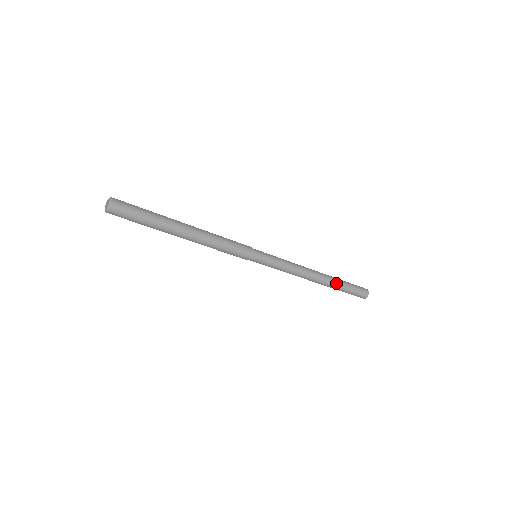
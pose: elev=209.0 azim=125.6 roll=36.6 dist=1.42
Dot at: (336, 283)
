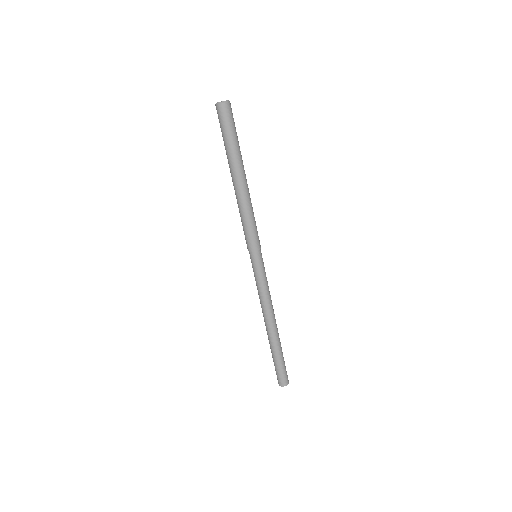
Dot at: (277, 346)
